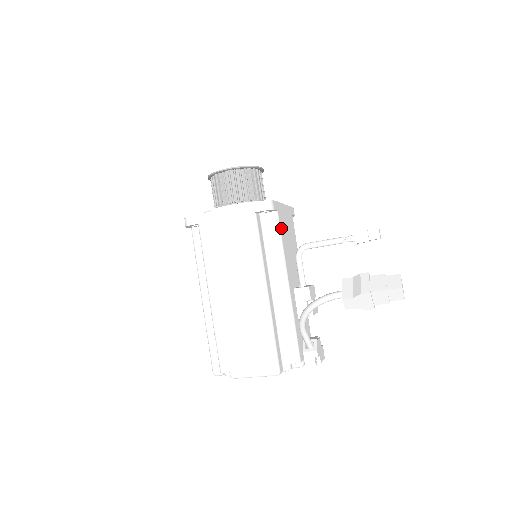
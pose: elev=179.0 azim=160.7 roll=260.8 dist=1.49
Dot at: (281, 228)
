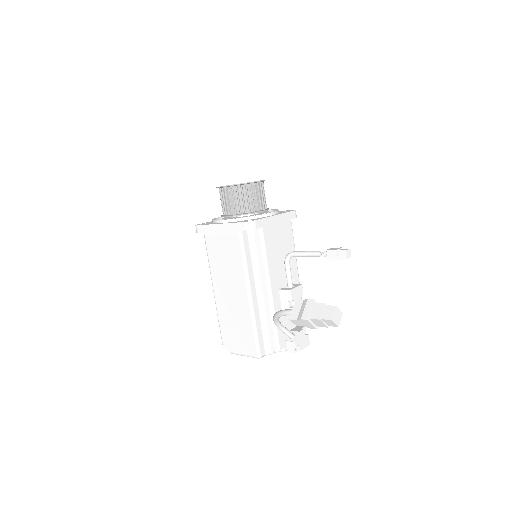
Dot at: (266, 241)
